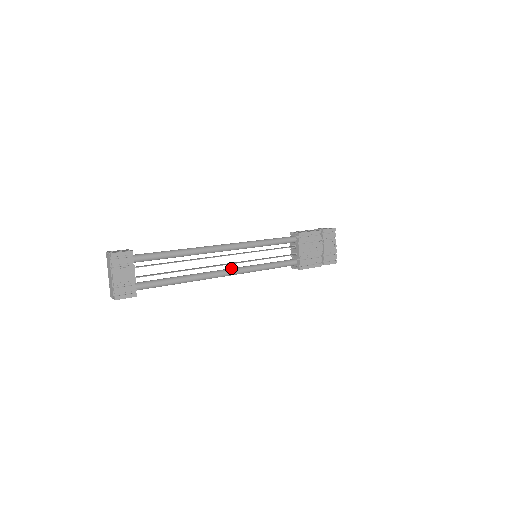
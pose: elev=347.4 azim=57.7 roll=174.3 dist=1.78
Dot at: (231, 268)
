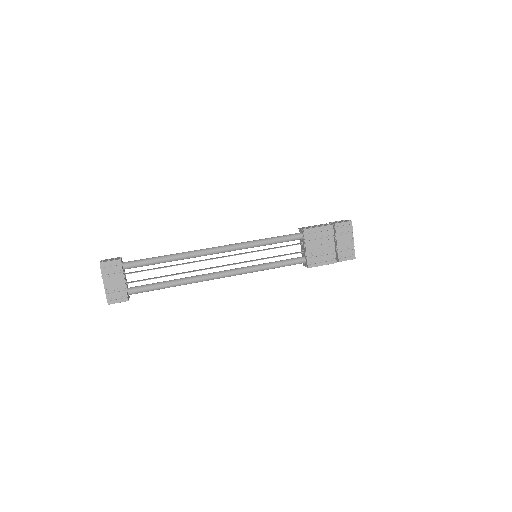
Dot at: occluded
